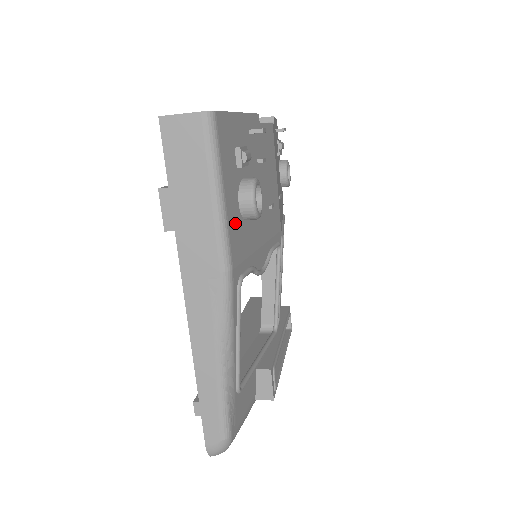
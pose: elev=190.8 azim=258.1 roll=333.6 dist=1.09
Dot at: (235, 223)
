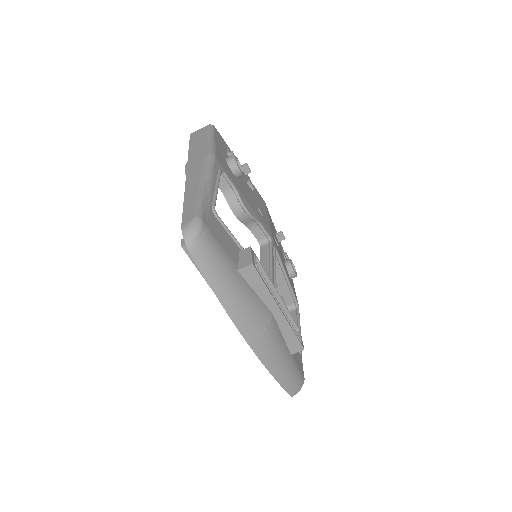
Dot at: (221, 156)
